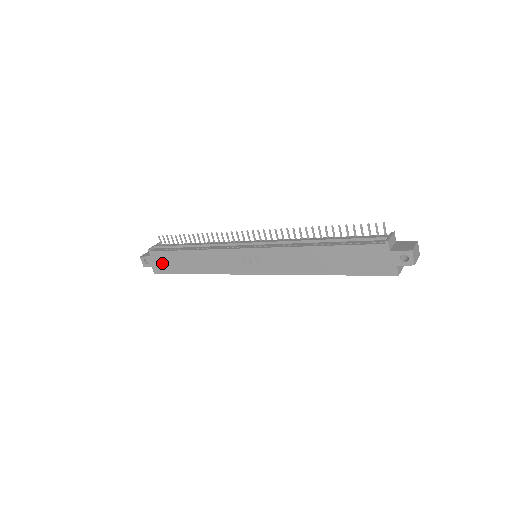
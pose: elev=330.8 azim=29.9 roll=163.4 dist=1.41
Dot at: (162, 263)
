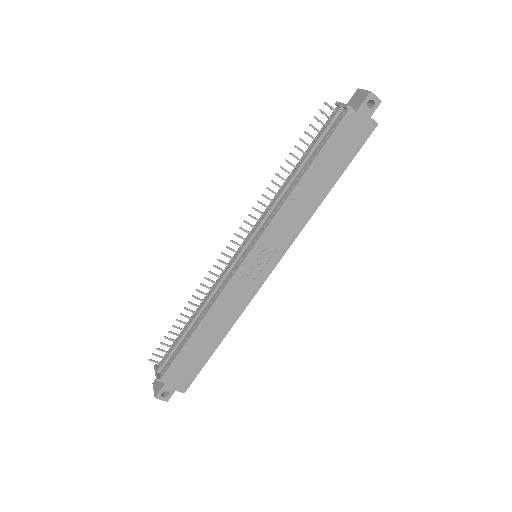
Dot at: (182, 373)
